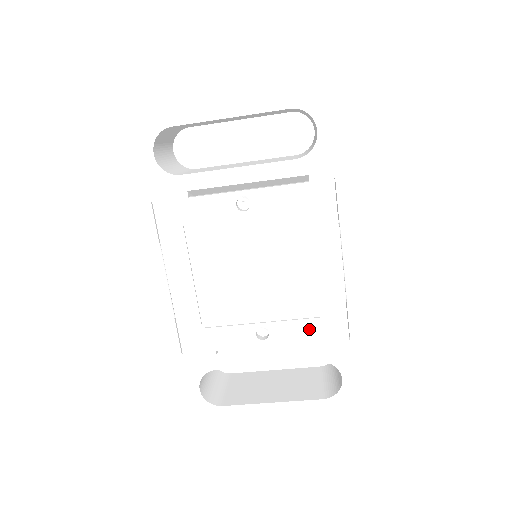
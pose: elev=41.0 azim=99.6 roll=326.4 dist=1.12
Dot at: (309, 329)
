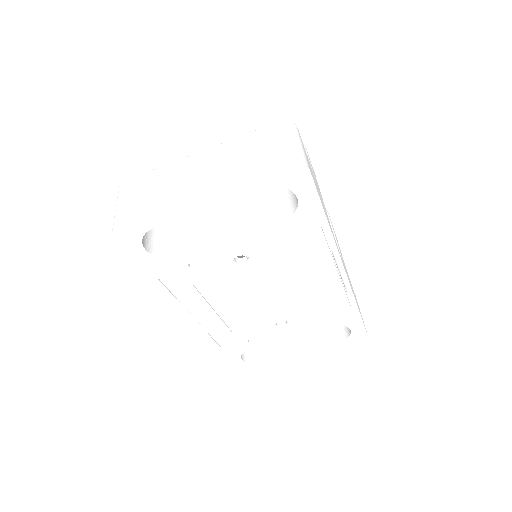
Dot at: (319, 313)
